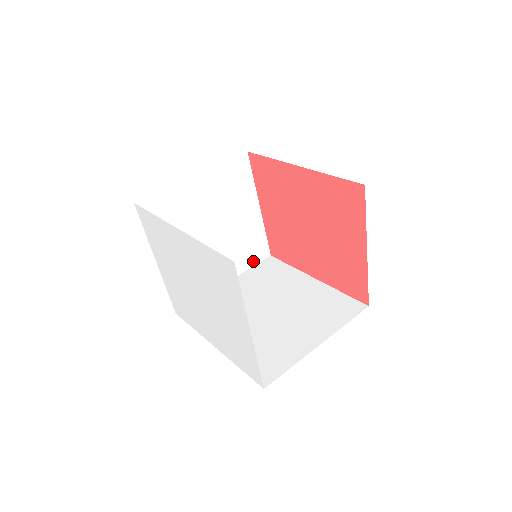
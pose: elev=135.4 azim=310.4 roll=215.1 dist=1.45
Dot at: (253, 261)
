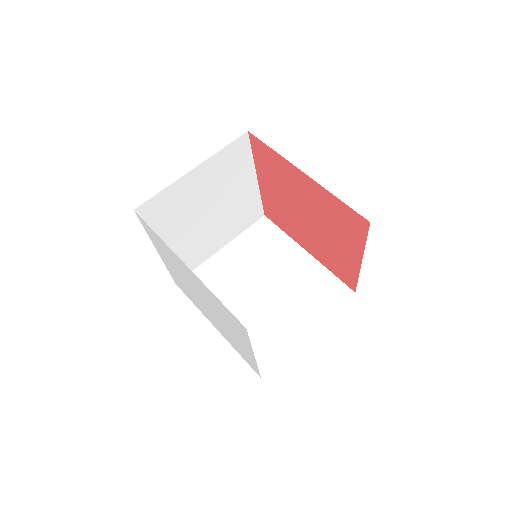
Dot at: (247, 224)
